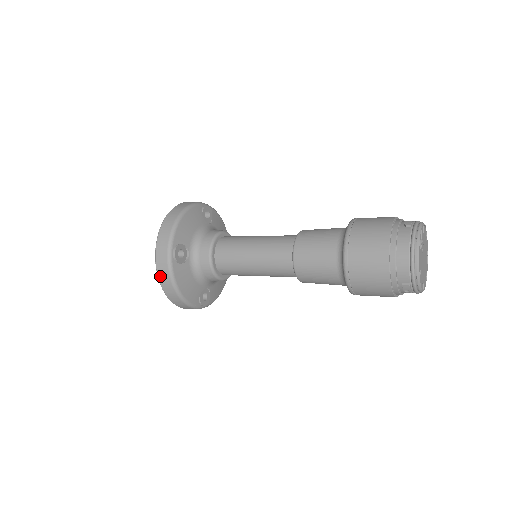
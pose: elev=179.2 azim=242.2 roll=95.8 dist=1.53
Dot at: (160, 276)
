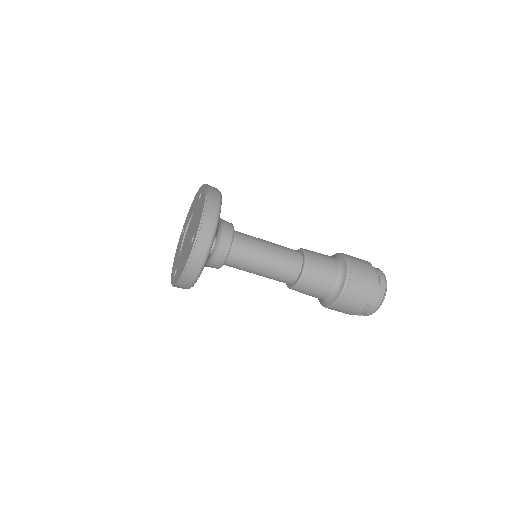
Dot at: (210, 188)
